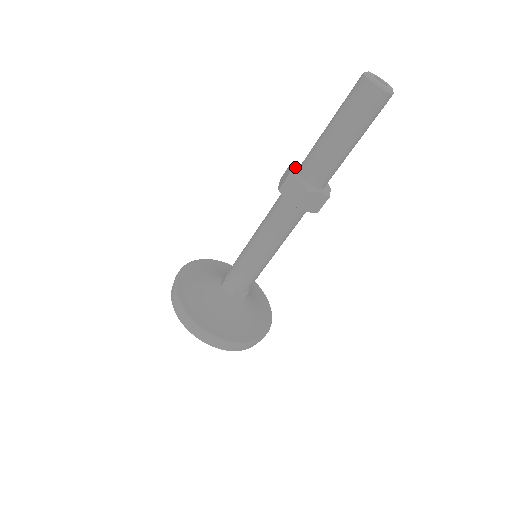
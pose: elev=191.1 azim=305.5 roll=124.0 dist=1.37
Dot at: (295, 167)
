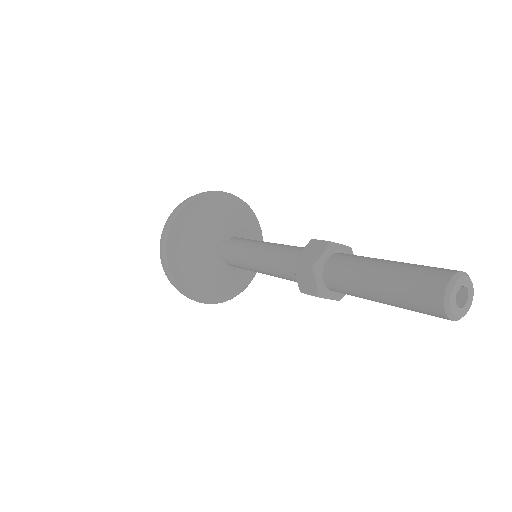
Dot at: (327, 253)
